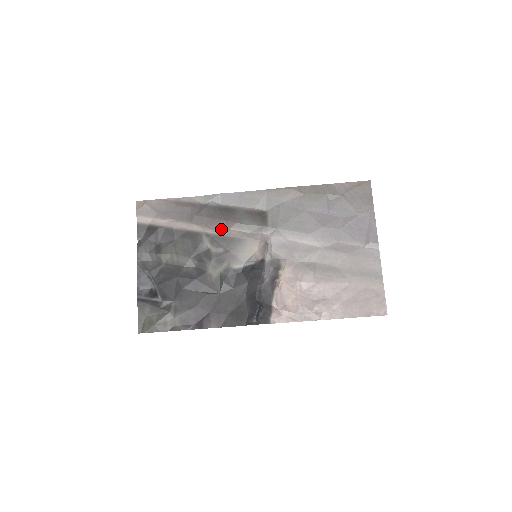
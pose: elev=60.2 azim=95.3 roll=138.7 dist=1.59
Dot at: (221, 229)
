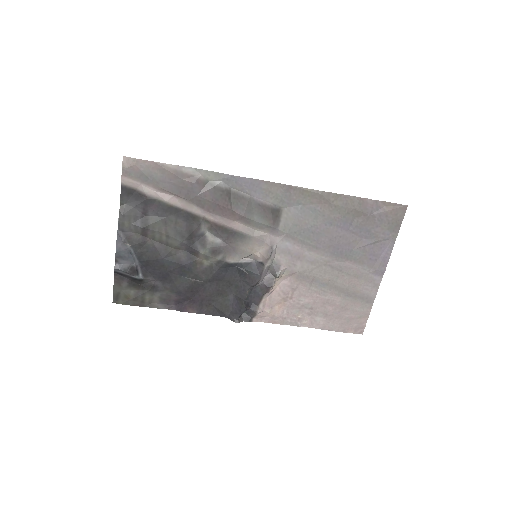
Dot at: (224, 219)
